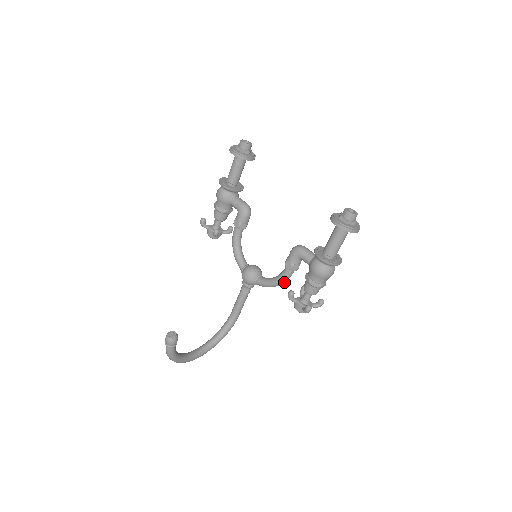
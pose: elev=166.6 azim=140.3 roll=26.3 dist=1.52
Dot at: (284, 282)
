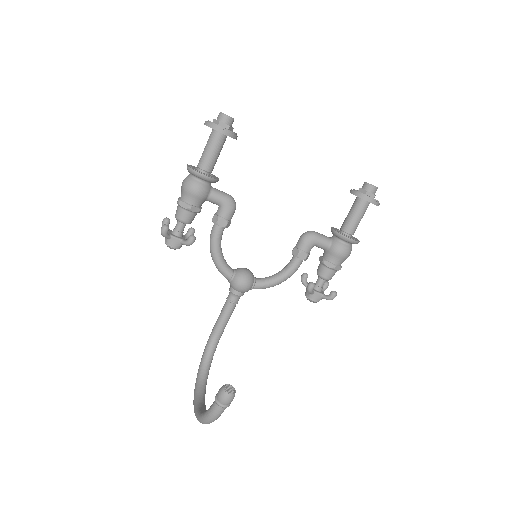
Dot at: (290, 276)
